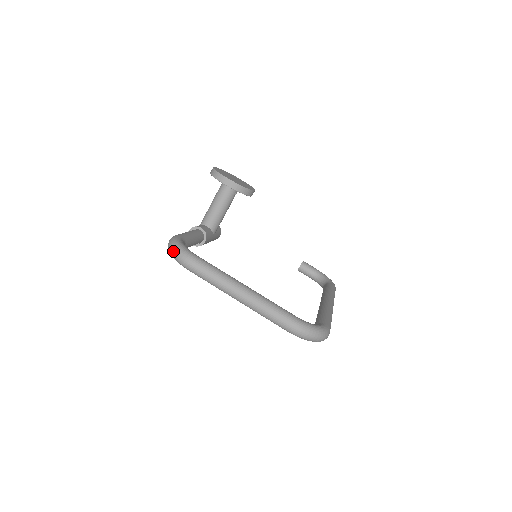
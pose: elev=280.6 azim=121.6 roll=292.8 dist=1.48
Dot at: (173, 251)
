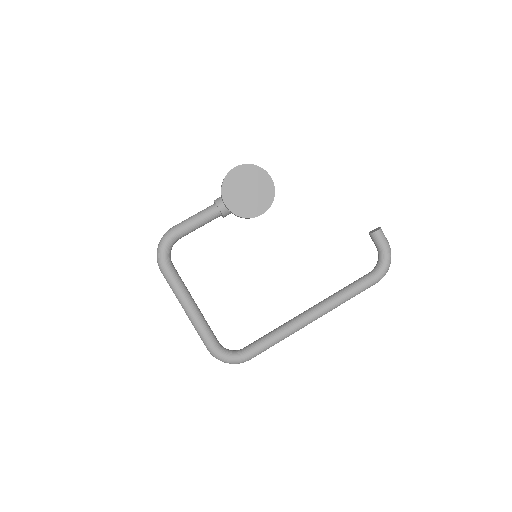
Dot at: (157, 252)
